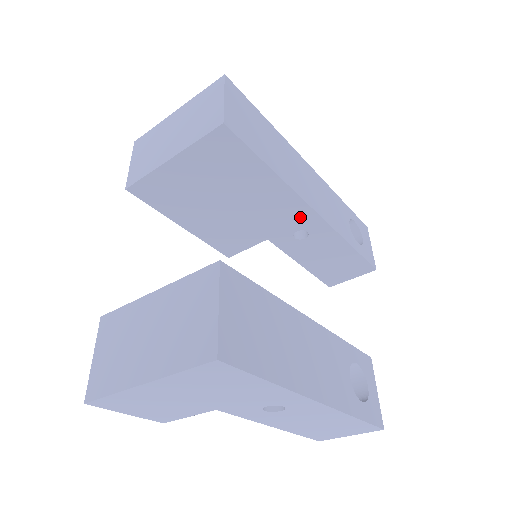
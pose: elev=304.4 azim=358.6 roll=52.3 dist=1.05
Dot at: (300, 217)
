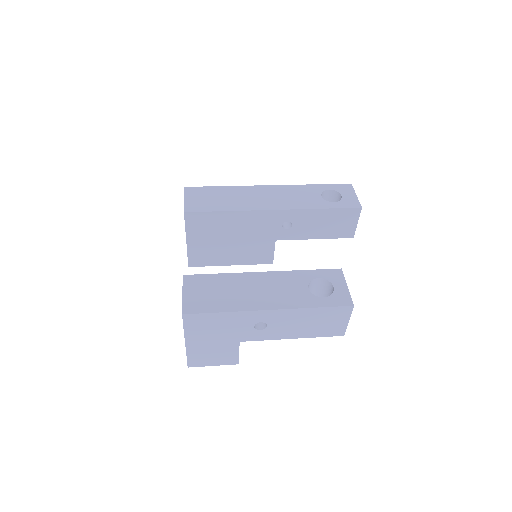
Dot at: (272, 218)
